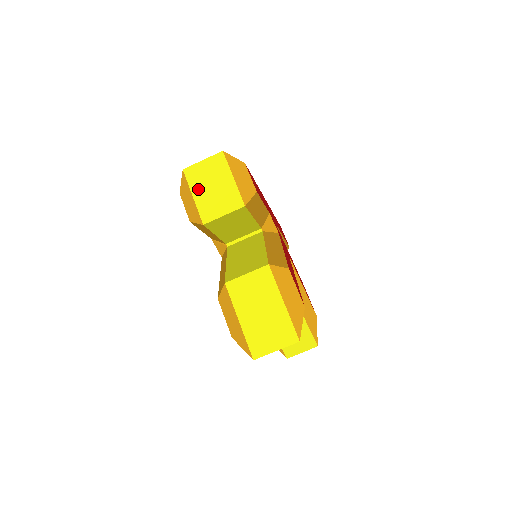
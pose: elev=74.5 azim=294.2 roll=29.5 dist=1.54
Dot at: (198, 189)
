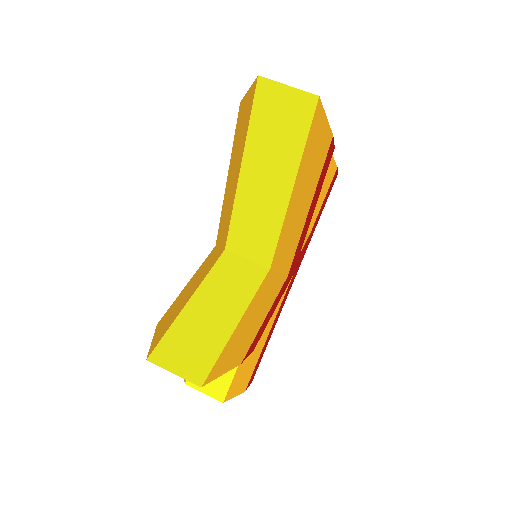
Dot at: occluded
